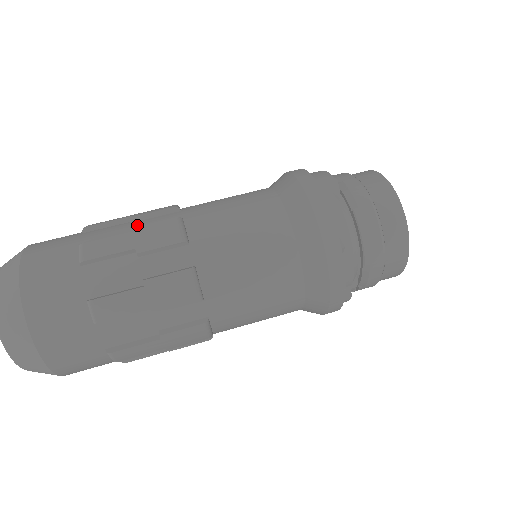
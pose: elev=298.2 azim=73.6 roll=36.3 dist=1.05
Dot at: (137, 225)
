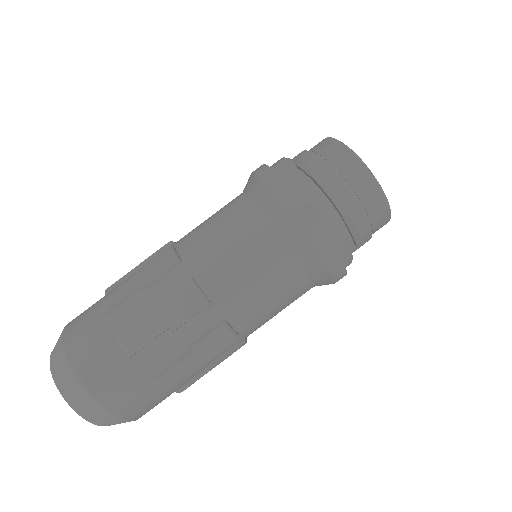
Dot at: occluded
